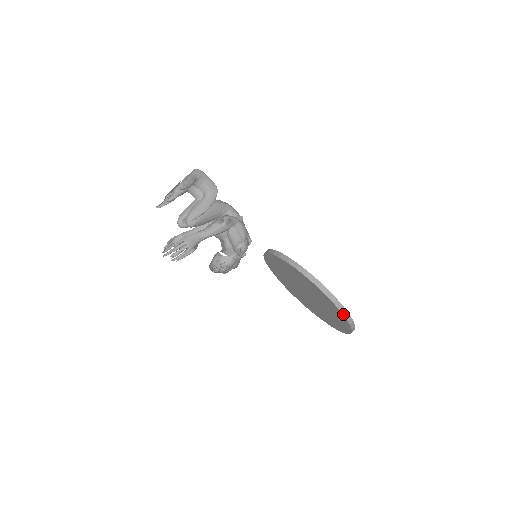
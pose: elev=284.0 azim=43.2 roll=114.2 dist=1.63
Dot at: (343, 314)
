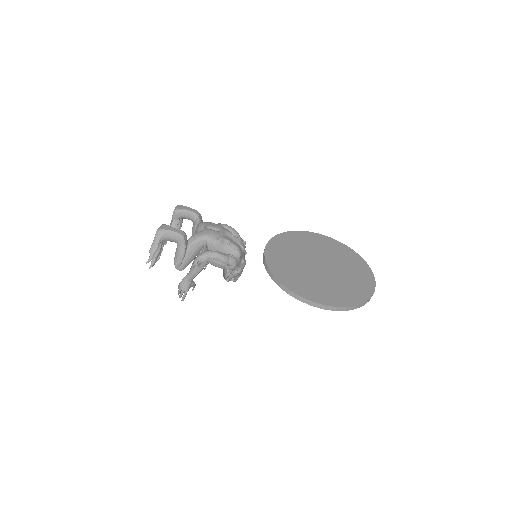
Dot at: occluded
